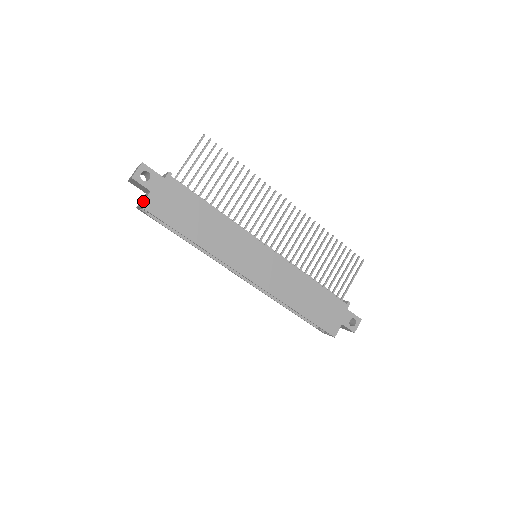
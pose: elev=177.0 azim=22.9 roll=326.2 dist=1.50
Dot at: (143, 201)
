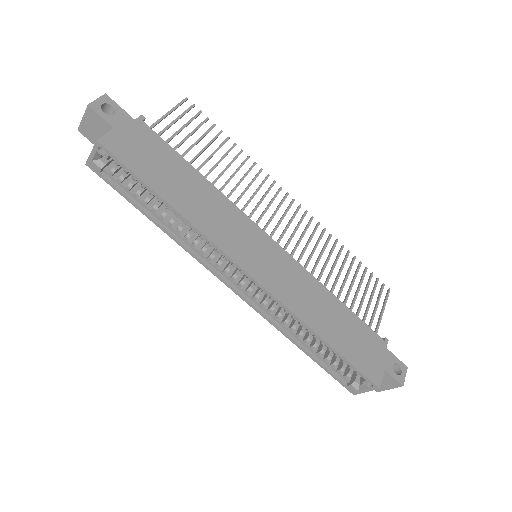
Dot at: occluded
